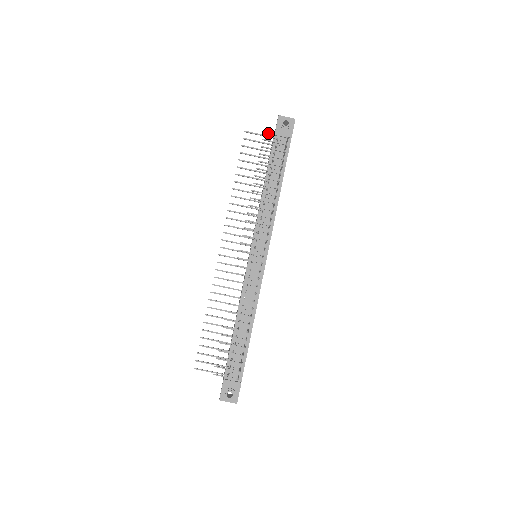
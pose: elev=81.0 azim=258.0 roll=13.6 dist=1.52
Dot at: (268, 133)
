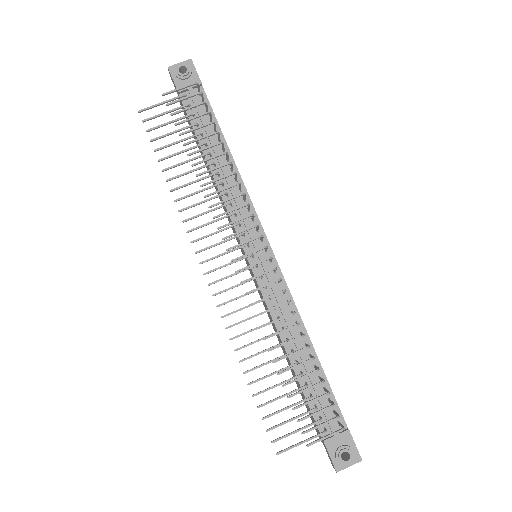
Dot at: (169, 93)
